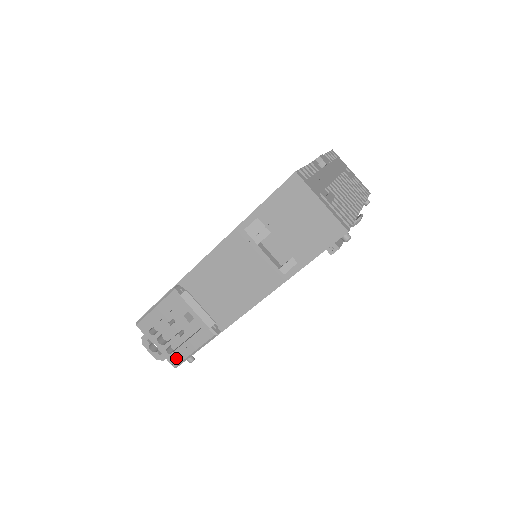
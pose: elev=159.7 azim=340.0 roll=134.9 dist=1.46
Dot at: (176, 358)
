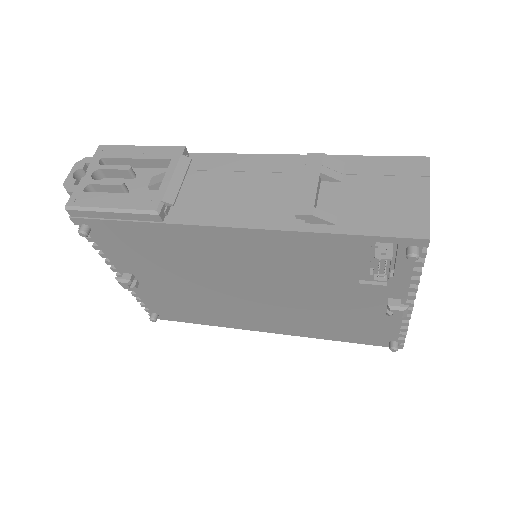
Dot at: (83, 199)
